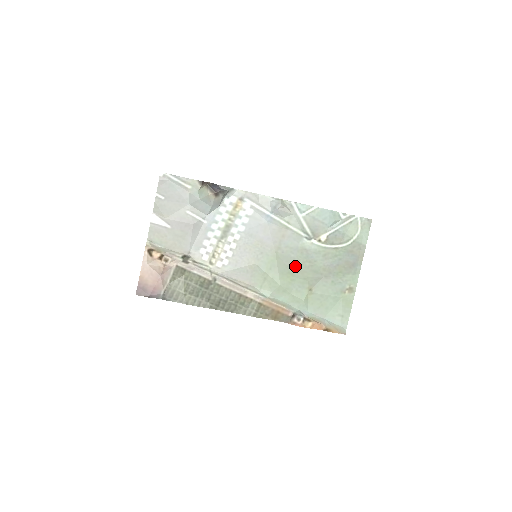
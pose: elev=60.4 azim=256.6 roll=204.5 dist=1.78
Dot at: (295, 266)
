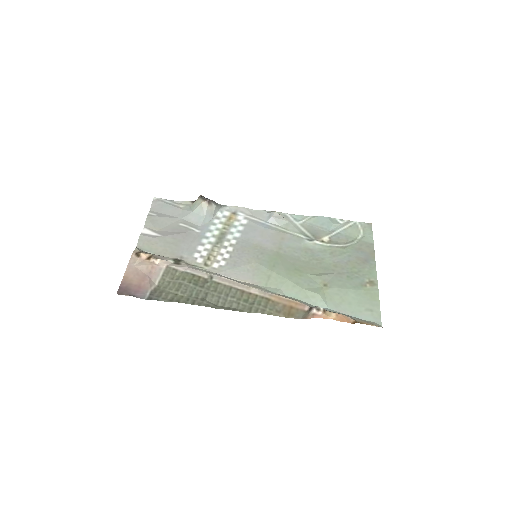
Dot at: (301, 264)
